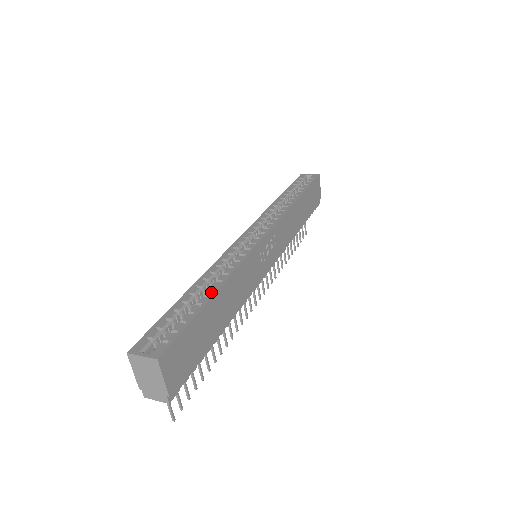
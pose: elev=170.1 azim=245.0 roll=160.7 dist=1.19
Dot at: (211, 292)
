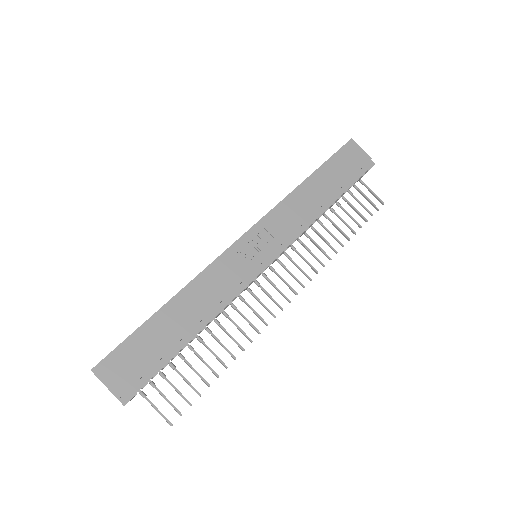
Dot at: (164, 305)
